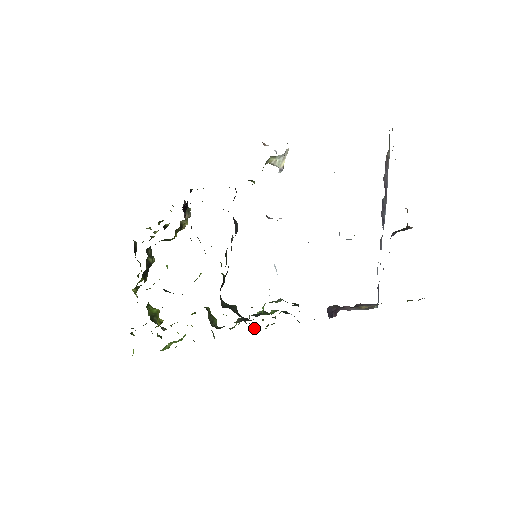
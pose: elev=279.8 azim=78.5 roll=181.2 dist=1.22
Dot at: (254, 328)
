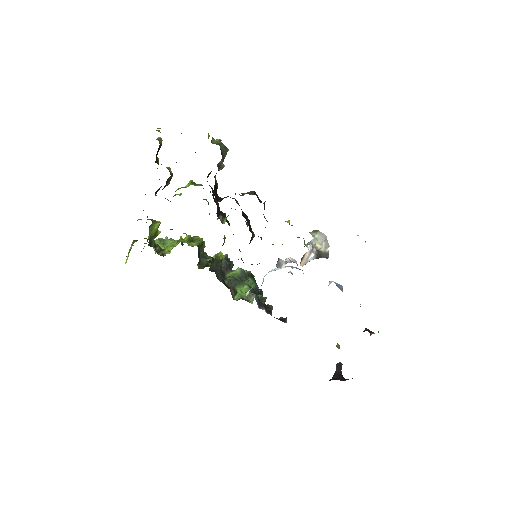
Dot at: (231, 266)
